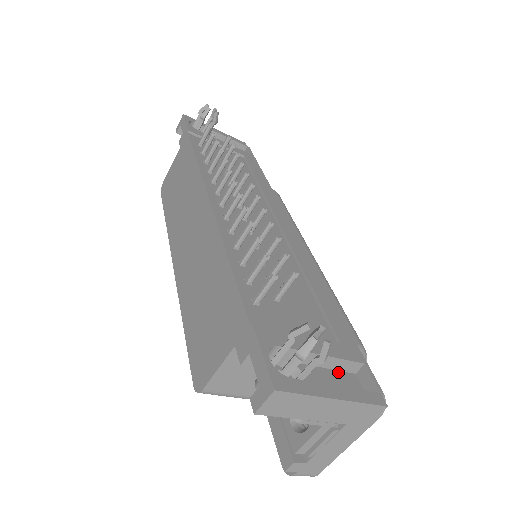
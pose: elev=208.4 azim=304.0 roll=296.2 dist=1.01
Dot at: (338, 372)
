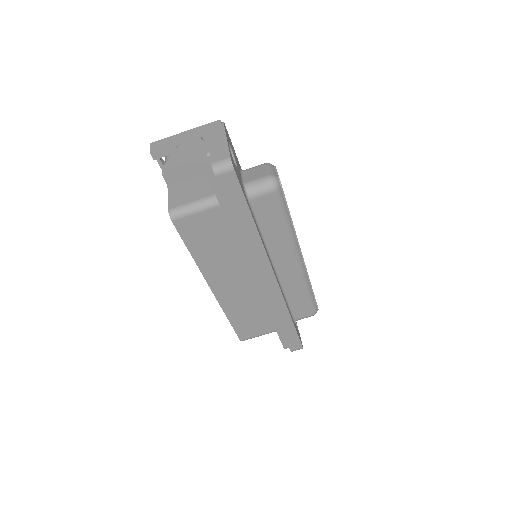
Dot at: occluded
